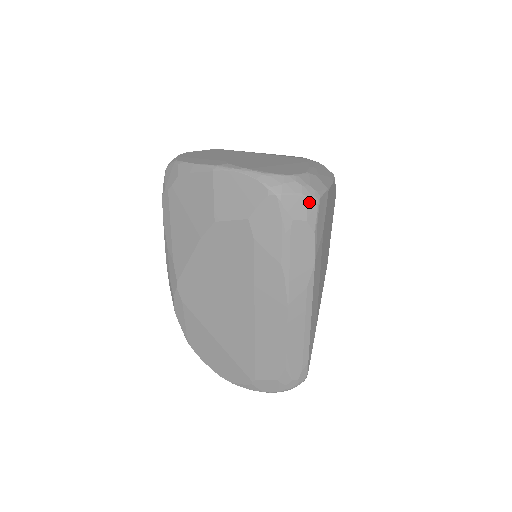
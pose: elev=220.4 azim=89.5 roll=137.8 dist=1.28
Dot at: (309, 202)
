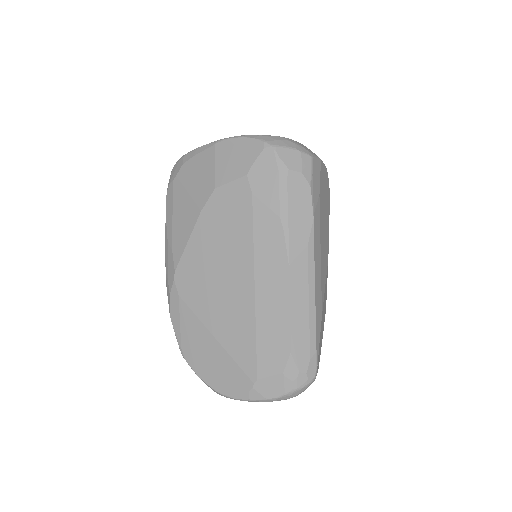
Dot at: (303, 157)
